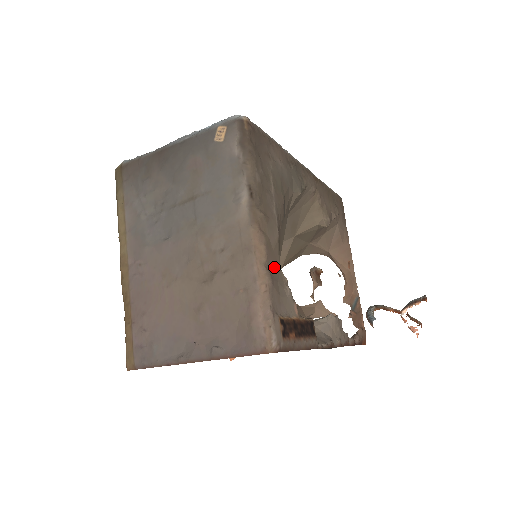
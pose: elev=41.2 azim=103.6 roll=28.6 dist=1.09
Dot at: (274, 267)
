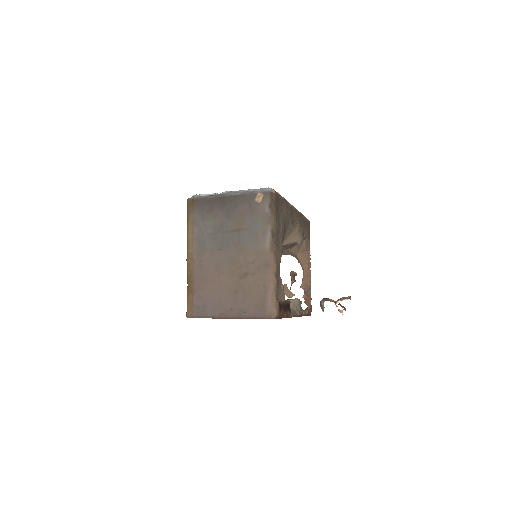
Dot at: (278, 274)
